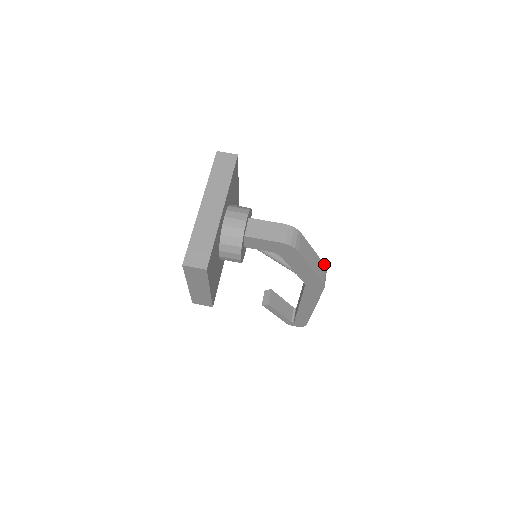
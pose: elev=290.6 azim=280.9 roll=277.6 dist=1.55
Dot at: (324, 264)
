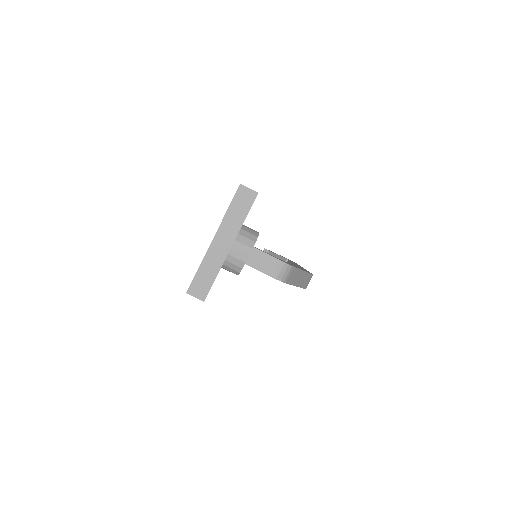
Dot at: (311, 274)
